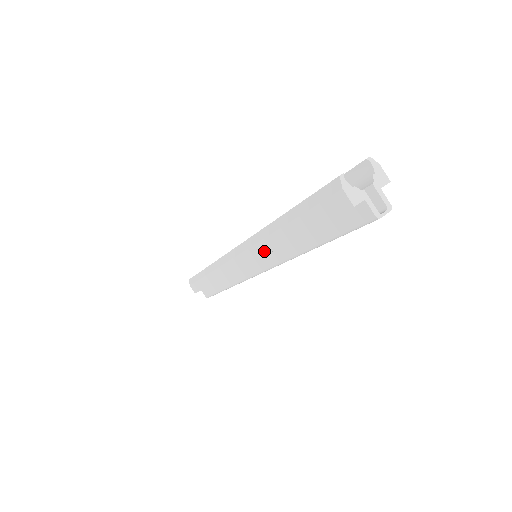
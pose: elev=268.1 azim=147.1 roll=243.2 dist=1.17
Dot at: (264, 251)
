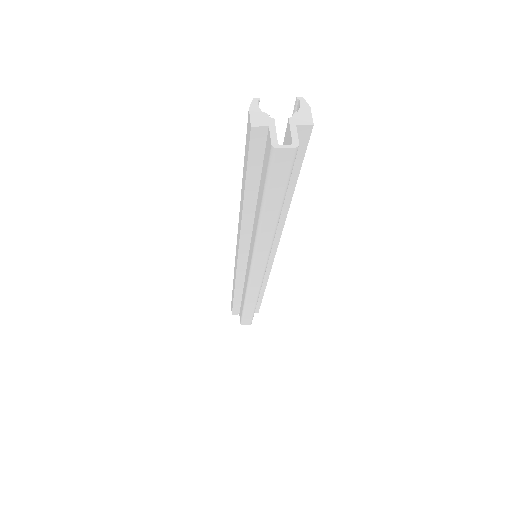
Dot at: (240, 229)
